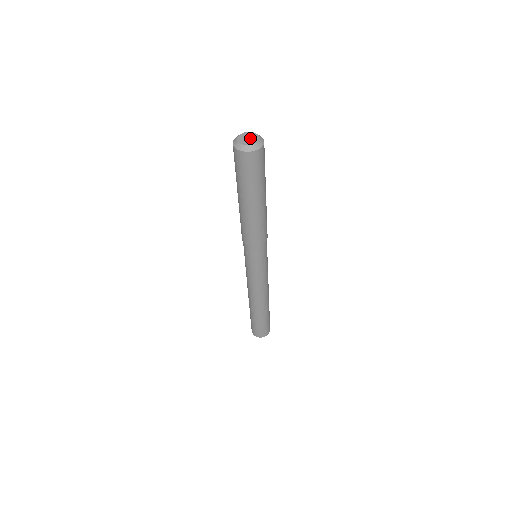
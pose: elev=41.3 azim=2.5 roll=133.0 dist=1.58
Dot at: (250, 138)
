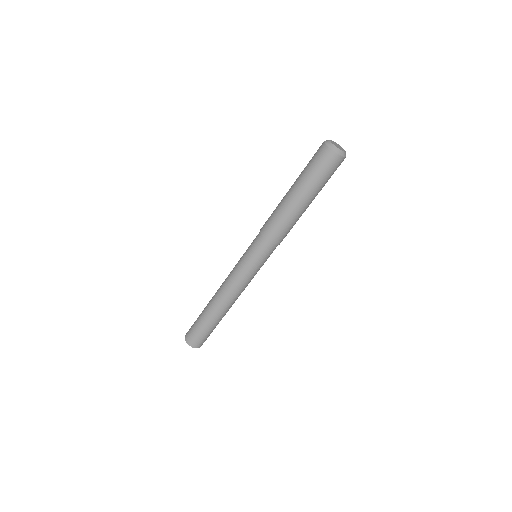
Dot at: (339, 146)
